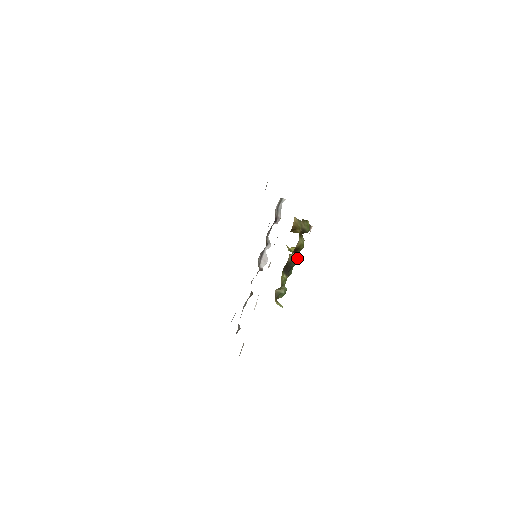
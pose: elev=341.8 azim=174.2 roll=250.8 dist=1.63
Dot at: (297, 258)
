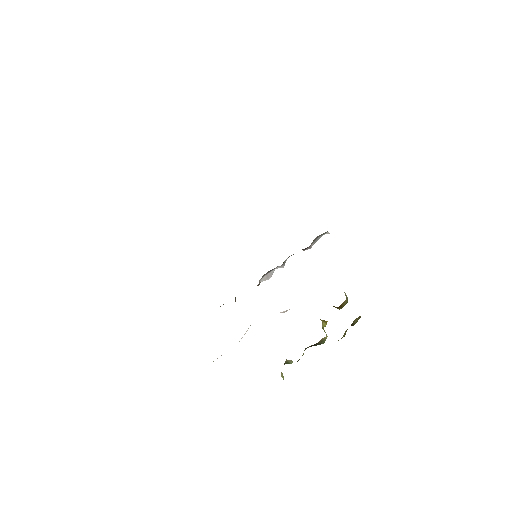
Dot at: occluded
